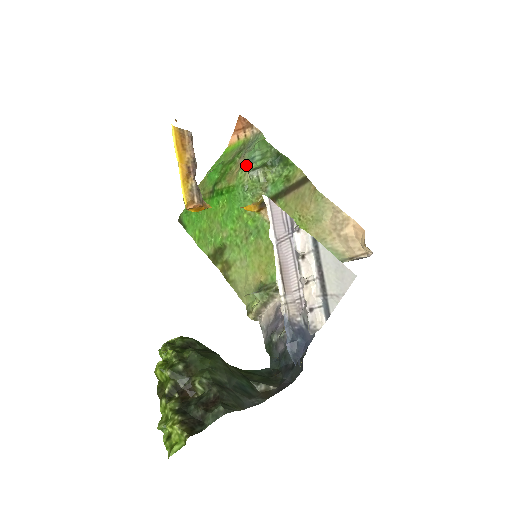
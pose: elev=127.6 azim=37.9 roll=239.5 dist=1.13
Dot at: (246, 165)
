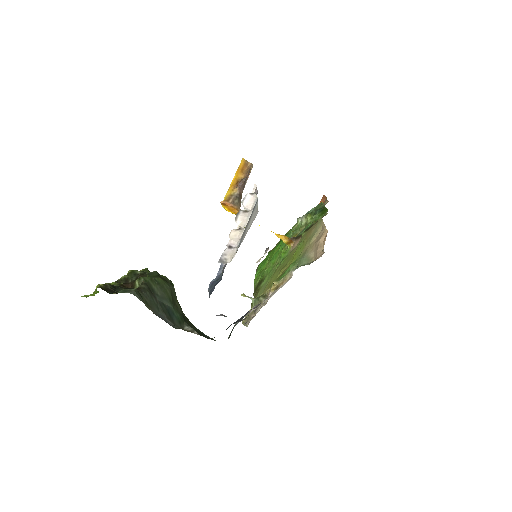
Dot at: occluded
